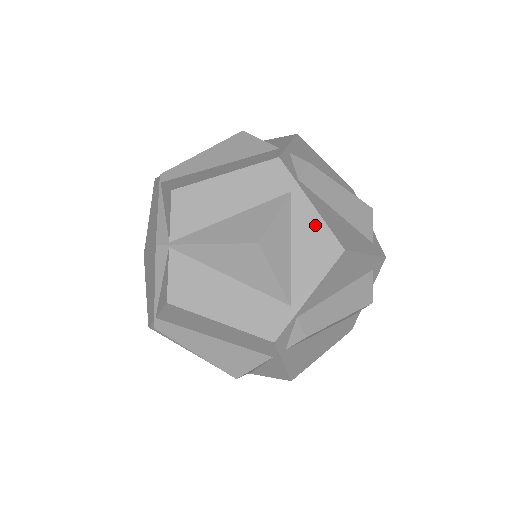
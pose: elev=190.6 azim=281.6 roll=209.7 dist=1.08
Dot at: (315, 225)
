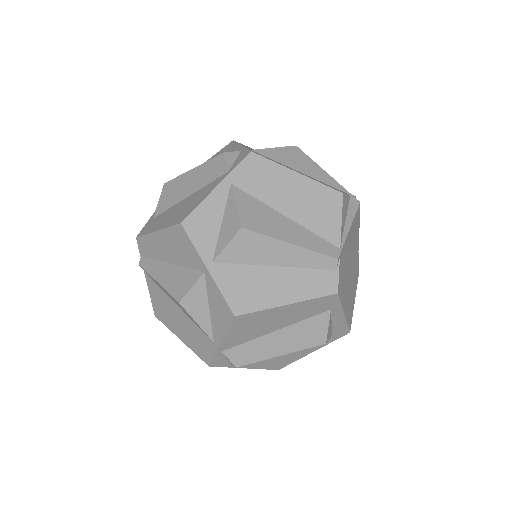
Dot at: occluded
